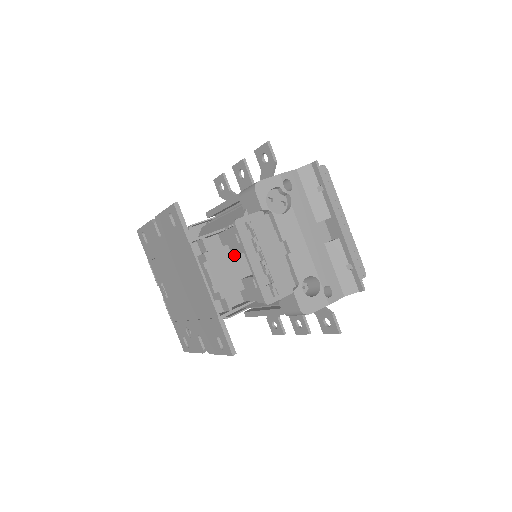
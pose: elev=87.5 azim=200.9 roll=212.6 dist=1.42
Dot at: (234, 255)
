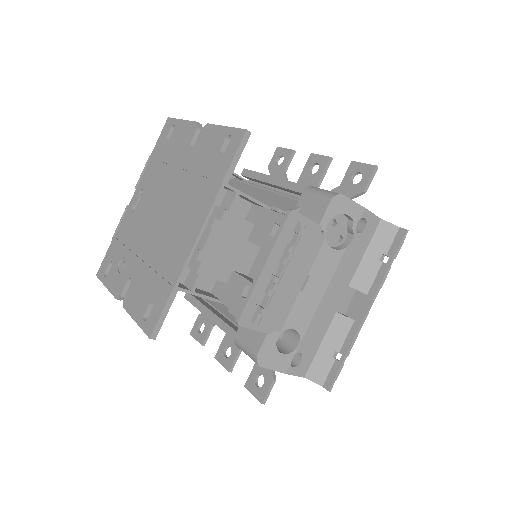
Dot at: (251, 241)
